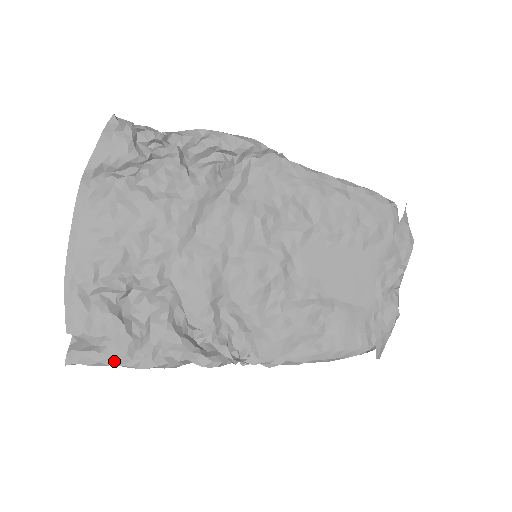
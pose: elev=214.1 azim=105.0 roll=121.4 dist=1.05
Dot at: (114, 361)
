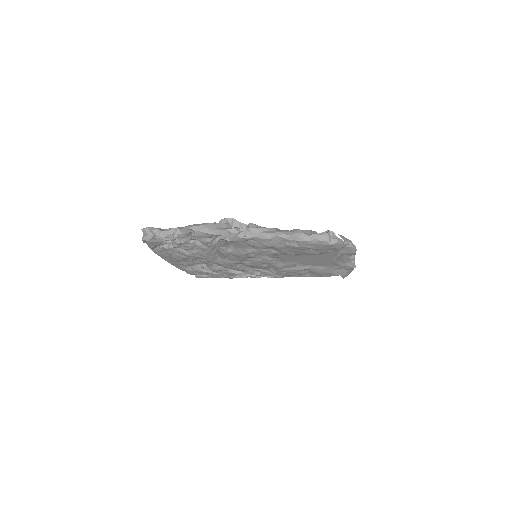
Dot at: occluded
